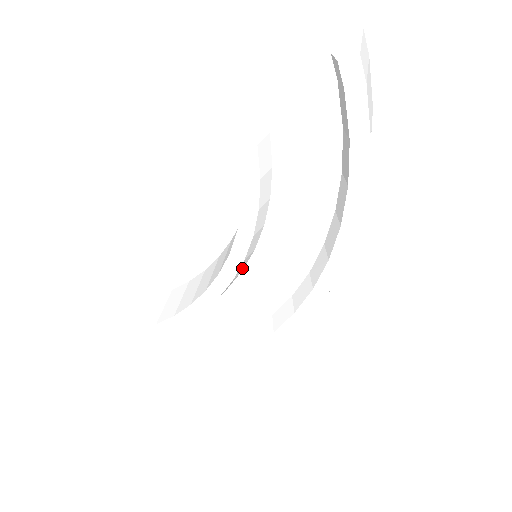
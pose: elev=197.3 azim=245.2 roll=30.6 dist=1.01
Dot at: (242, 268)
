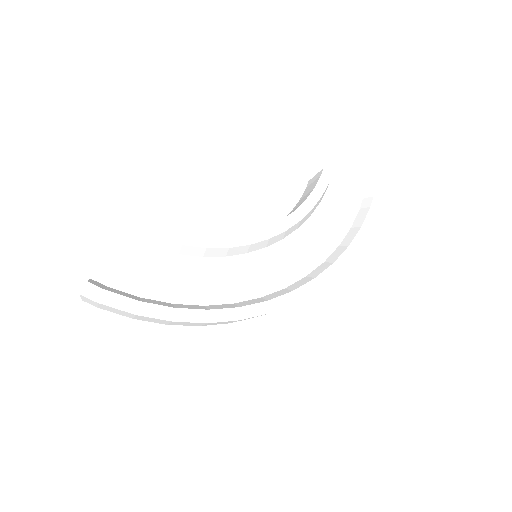
Dot at: (253, 249)
